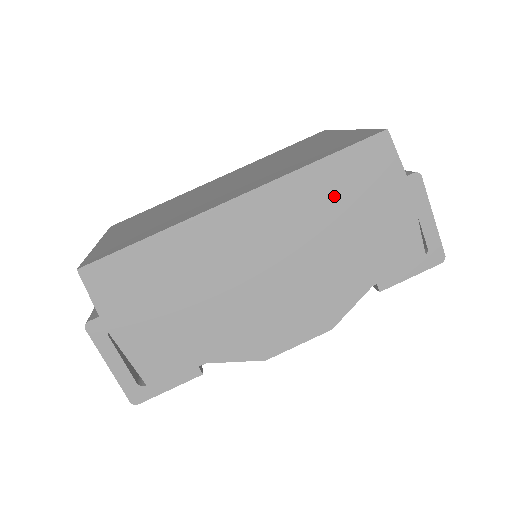
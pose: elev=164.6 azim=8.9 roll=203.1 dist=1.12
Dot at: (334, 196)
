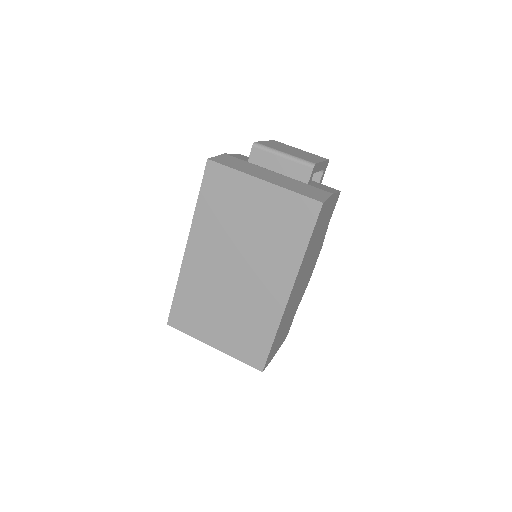
Dot at: (314, 239)
